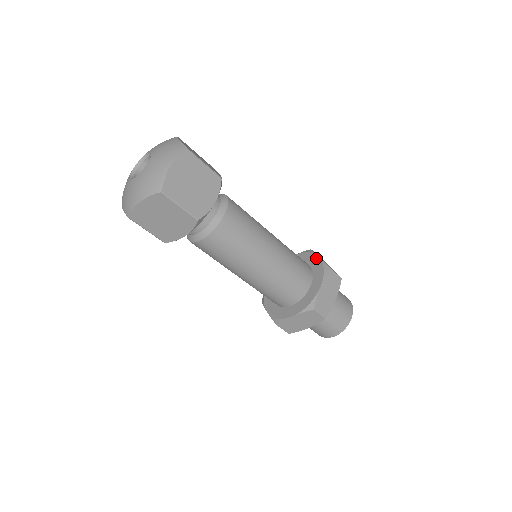
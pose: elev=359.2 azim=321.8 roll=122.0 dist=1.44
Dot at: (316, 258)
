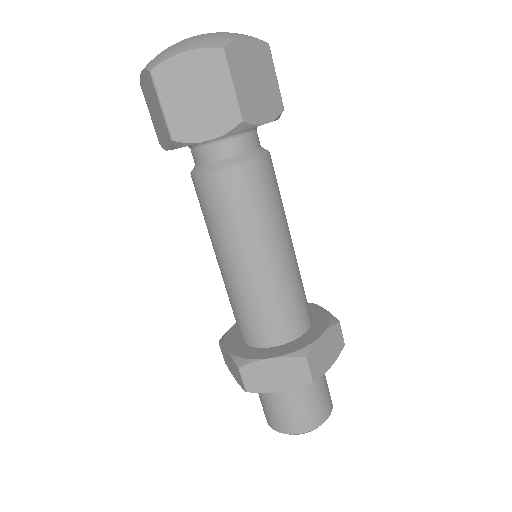
Dot at: (319, 308)
